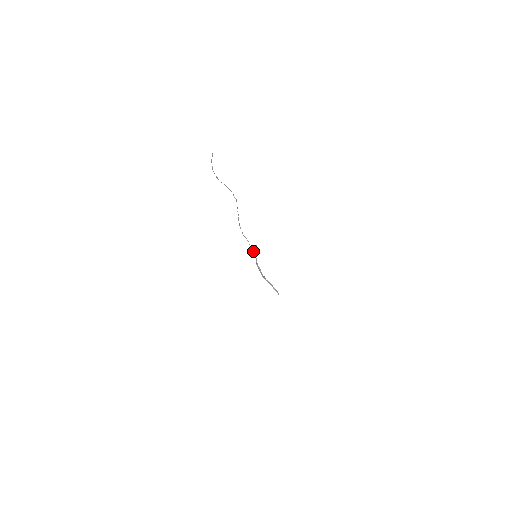
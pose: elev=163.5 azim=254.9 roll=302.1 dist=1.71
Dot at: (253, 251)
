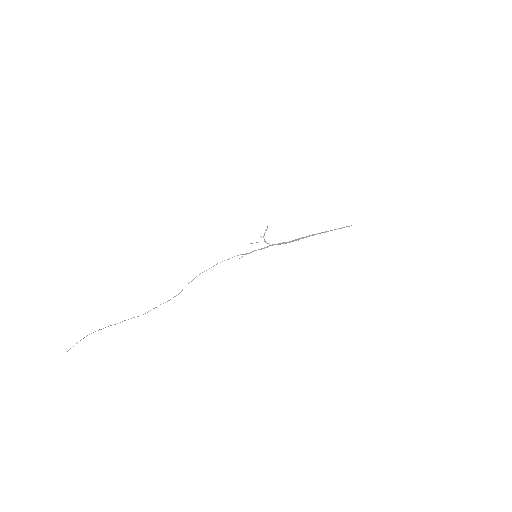
Dot at: occluded
